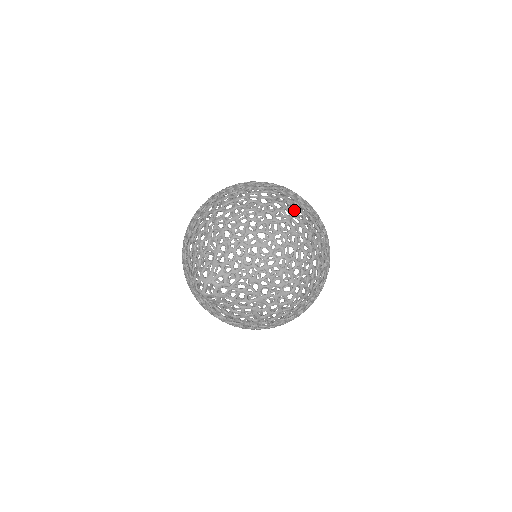
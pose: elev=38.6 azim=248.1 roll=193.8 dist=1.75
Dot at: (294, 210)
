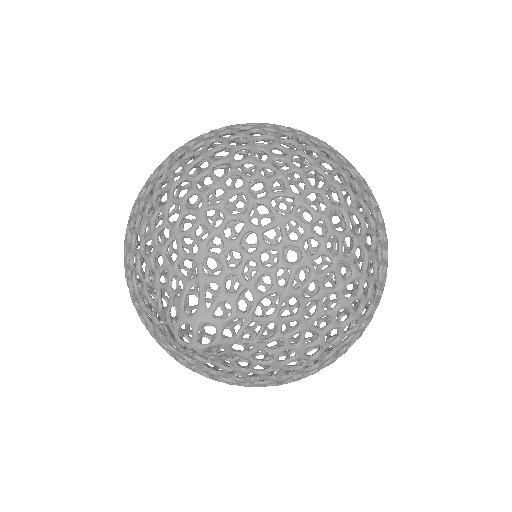
Dot at: (317, 149)
